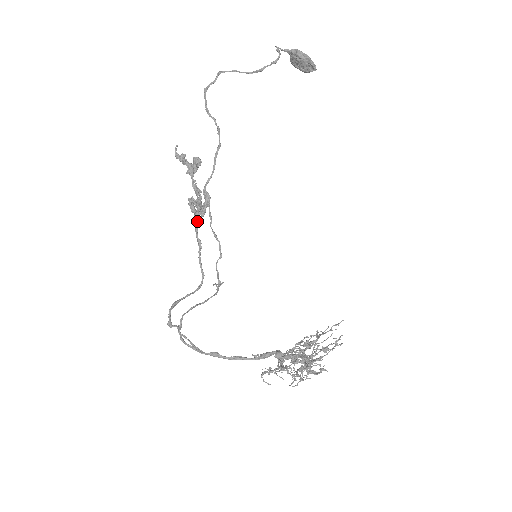
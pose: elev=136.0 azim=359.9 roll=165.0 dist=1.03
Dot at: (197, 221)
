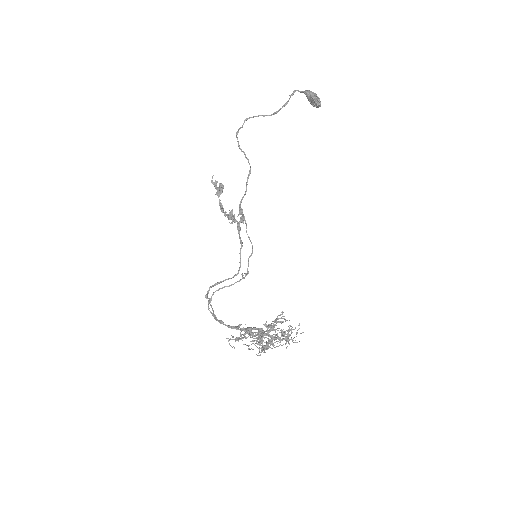
Dot at: (238, 227)
